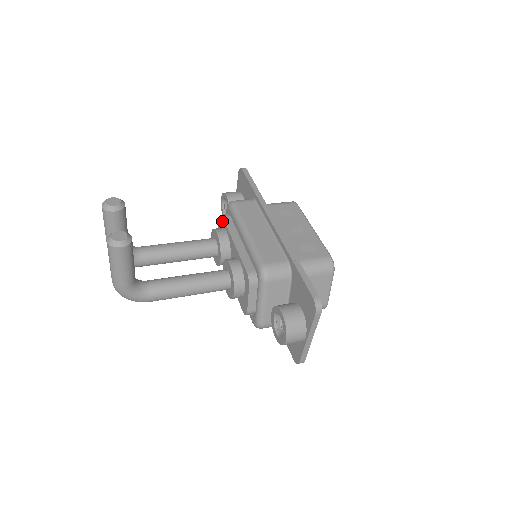
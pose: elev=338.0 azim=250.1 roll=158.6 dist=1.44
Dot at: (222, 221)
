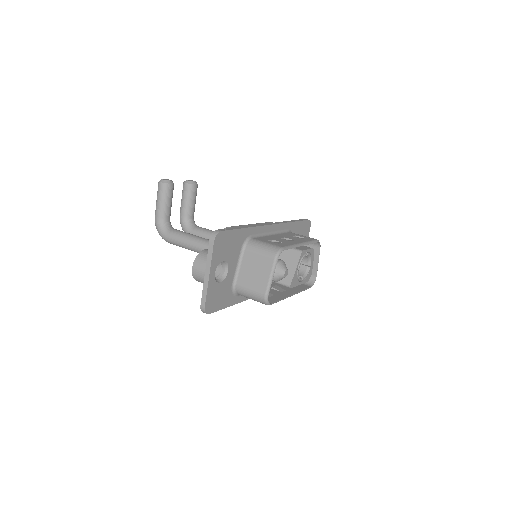
Dot at: occluded
